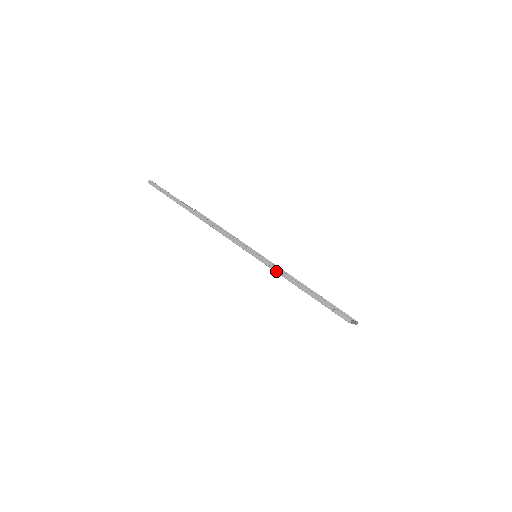
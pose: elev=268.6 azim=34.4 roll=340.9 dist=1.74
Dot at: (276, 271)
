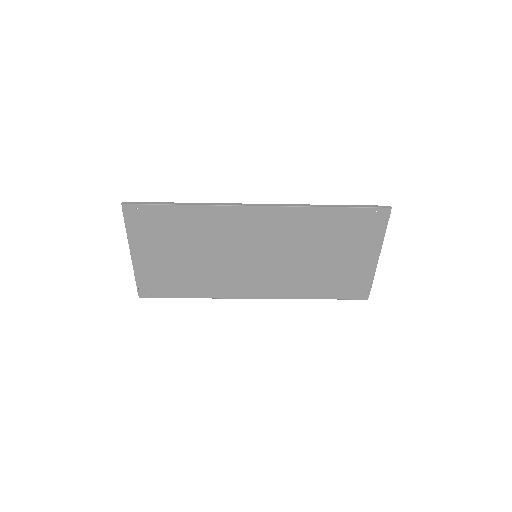
Dot at: (305, 206)
